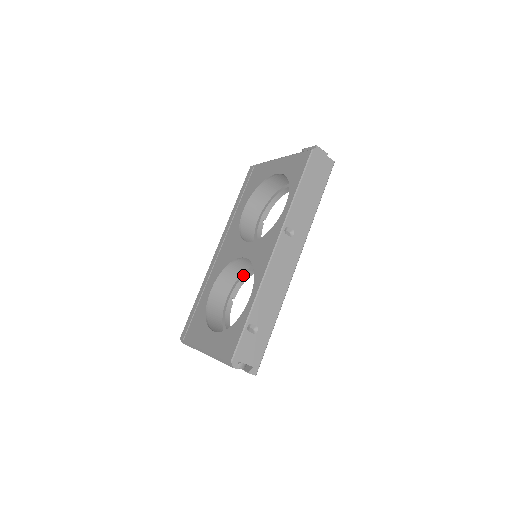
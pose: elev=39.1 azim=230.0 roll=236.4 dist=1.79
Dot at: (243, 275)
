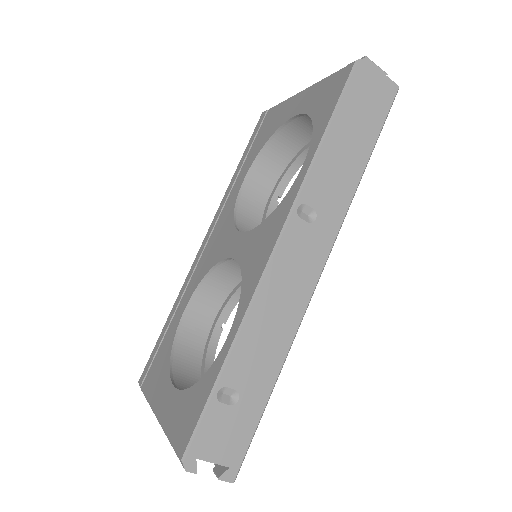
Dot at: (238, 286)
